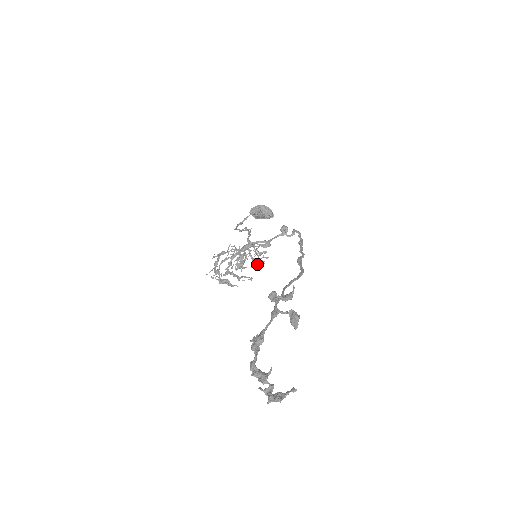
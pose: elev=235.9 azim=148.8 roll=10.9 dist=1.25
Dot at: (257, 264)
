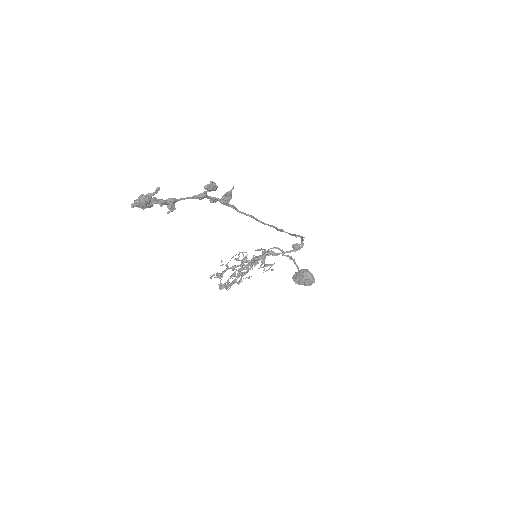
Dot at: (255, 263)
